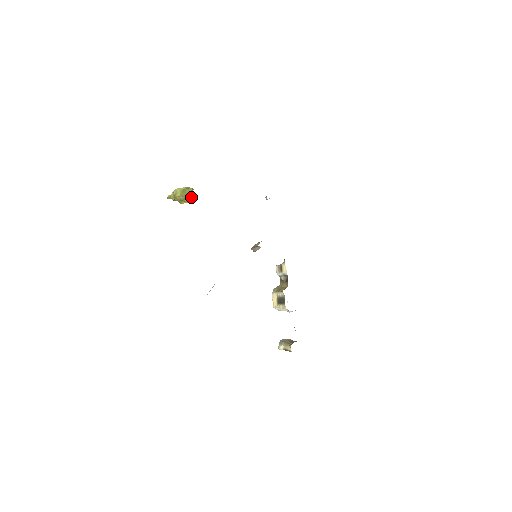
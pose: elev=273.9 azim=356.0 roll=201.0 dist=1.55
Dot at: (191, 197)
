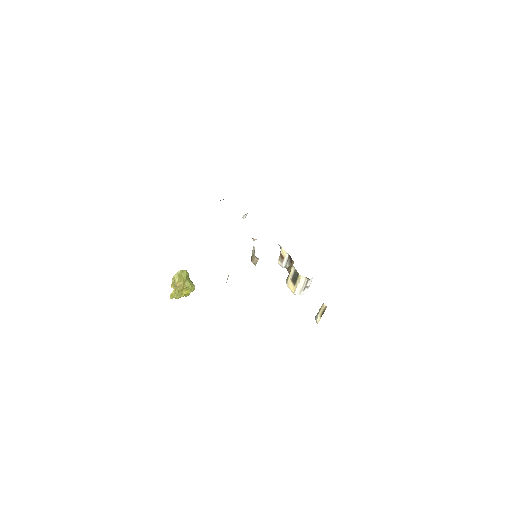
Dot at: (189, 283)
